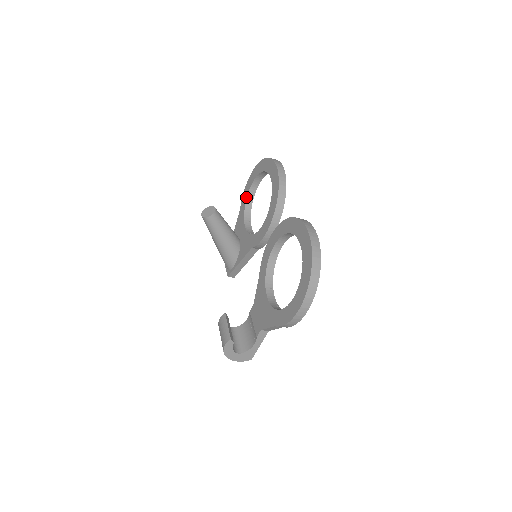
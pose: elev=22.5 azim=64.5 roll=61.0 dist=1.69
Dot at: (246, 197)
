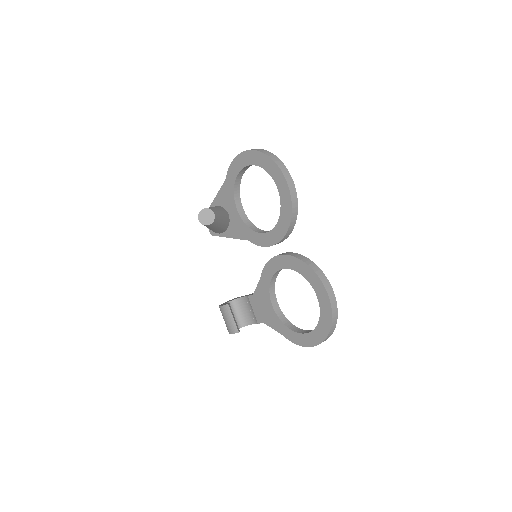
Dot at: (236, 174)
